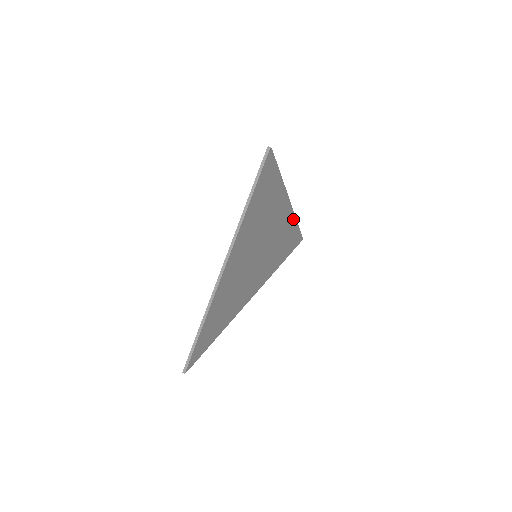
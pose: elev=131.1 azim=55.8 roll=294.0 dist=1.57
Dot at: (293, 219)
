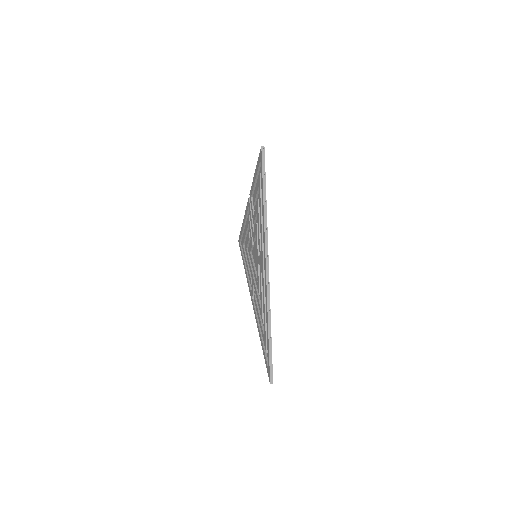
Dot at: occluded
